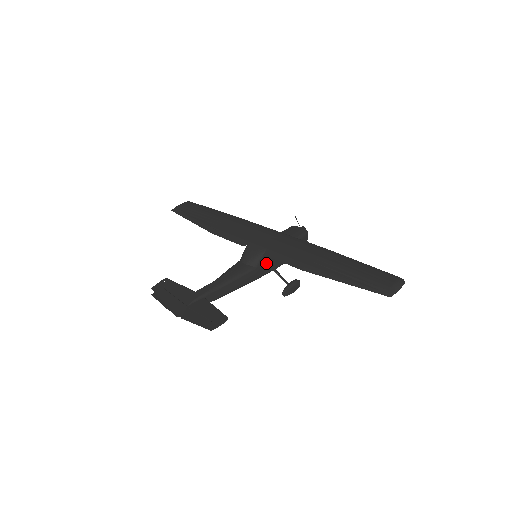
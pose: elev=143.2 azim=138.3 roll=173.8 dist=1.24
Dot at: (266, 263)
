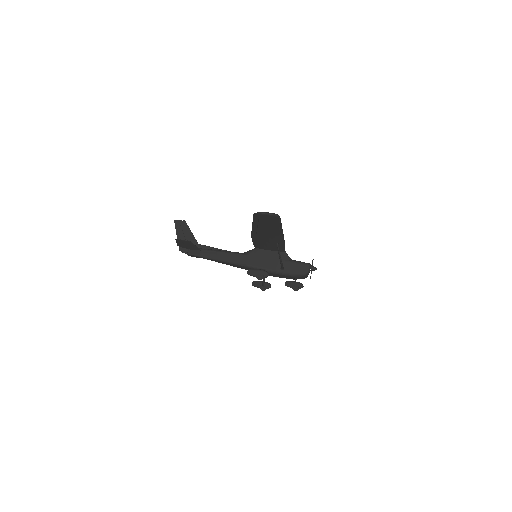
Dot at: (255, 257)
